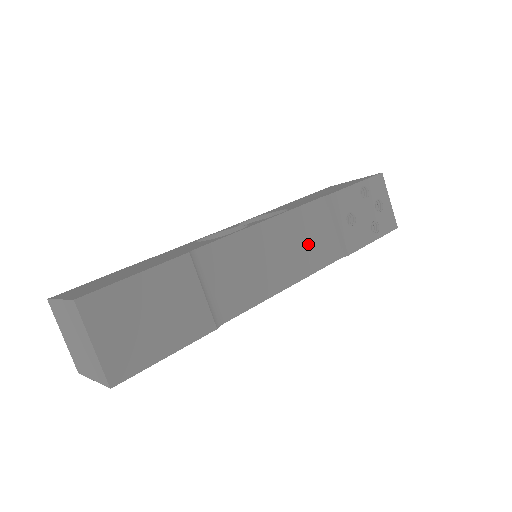
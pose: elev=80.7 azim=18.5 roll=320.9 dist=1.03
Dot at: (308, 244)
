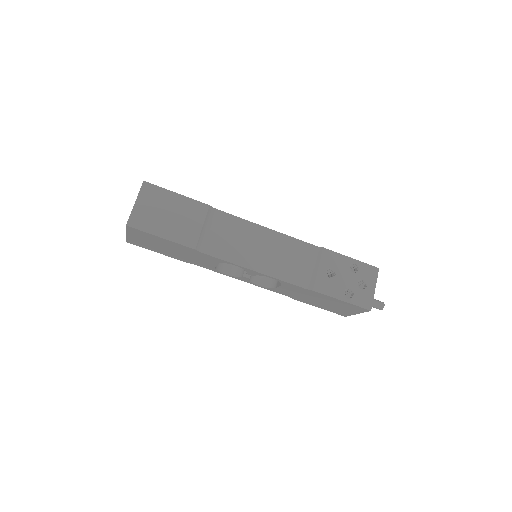
Dot at: (287, 262)
